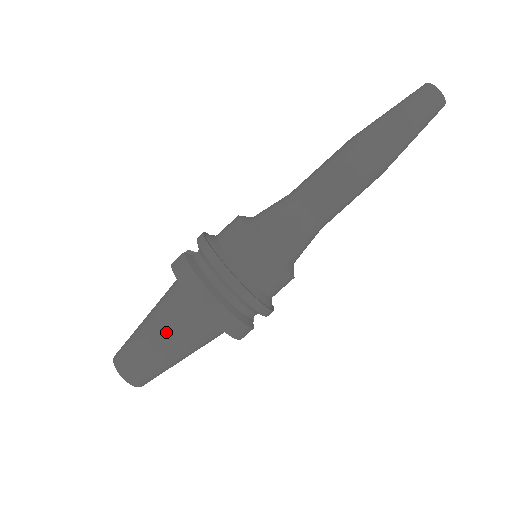
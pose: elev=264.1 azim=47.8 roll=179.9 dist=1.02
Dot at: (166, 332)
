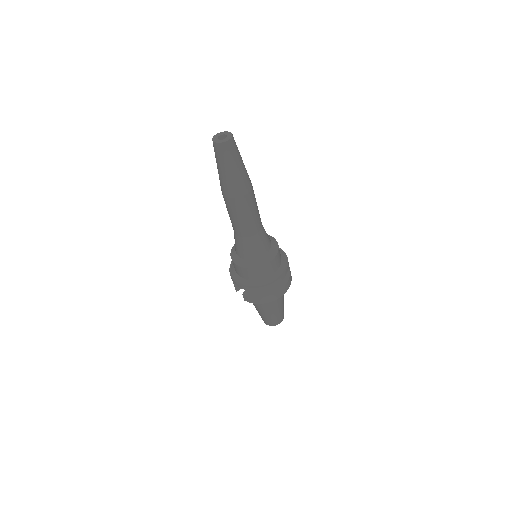
Dot at: (274, 307)
